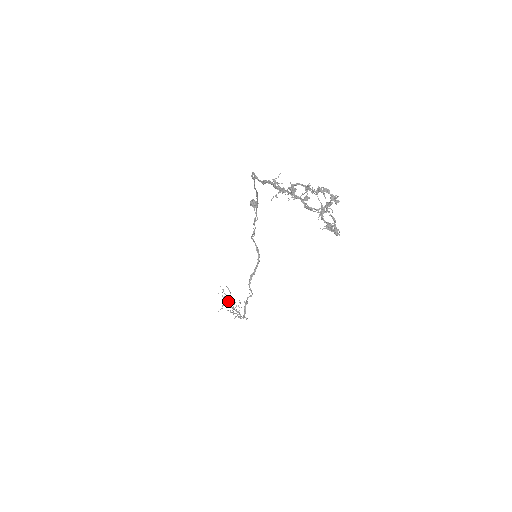
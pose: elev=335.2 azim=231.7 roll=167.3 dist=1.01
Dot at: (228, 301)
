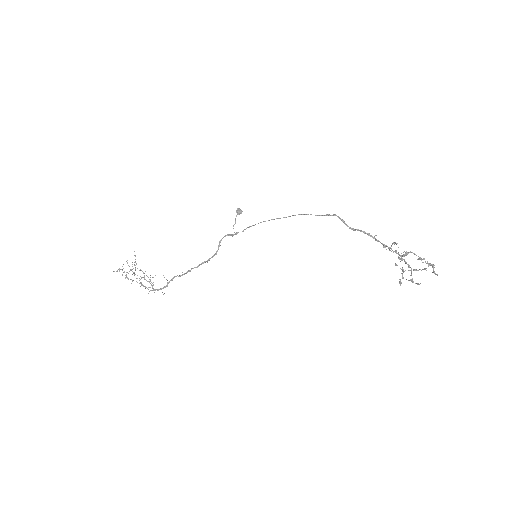
Dot at: occluded
